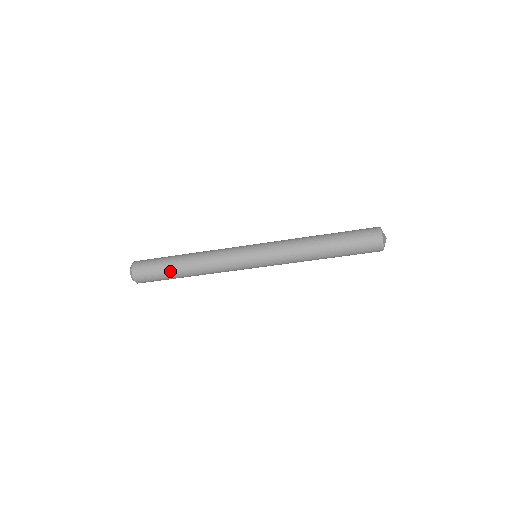
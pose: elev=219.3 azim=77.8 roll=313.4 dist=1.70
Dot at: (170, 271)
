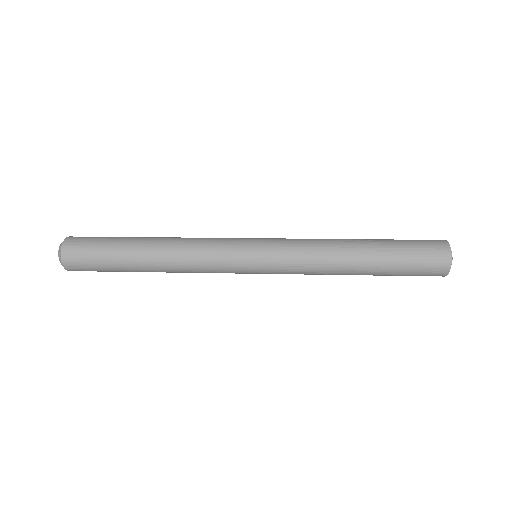
Dot at: (121, 258)
